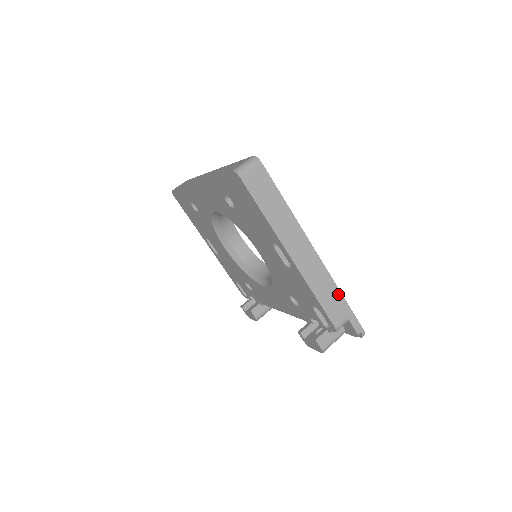
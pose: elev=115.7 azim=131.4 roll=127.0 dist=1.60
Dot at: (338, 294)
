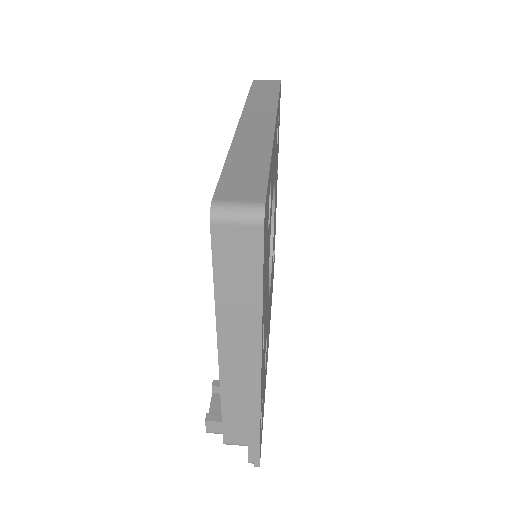
Dot at: (255, 422)
